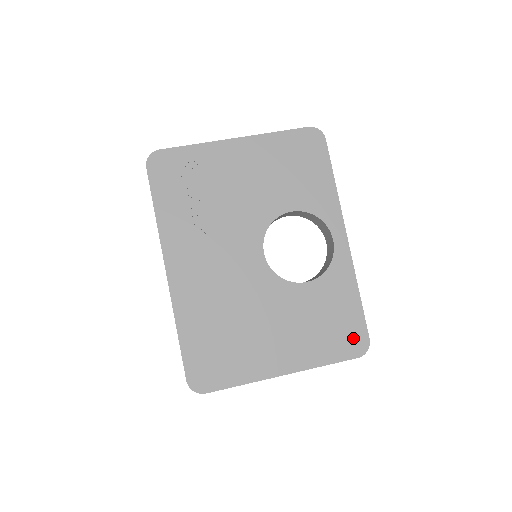
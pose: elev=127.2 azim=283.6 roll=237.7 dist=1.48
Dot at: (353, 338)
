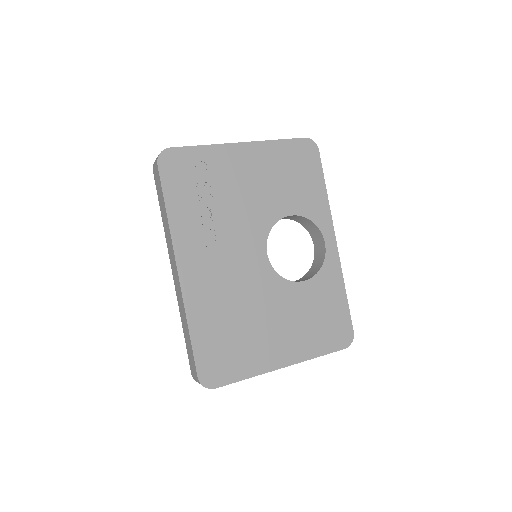
Dot at: (341, 331)
